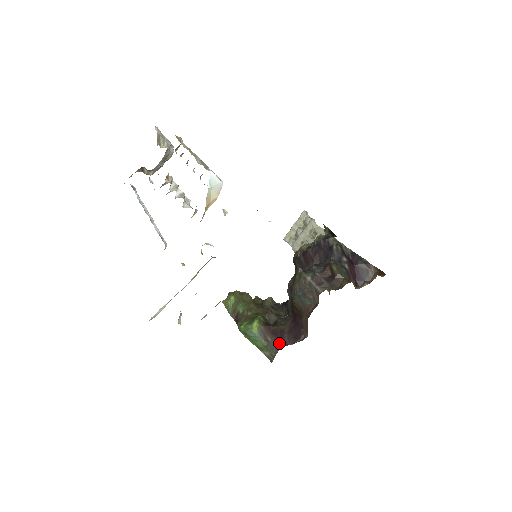
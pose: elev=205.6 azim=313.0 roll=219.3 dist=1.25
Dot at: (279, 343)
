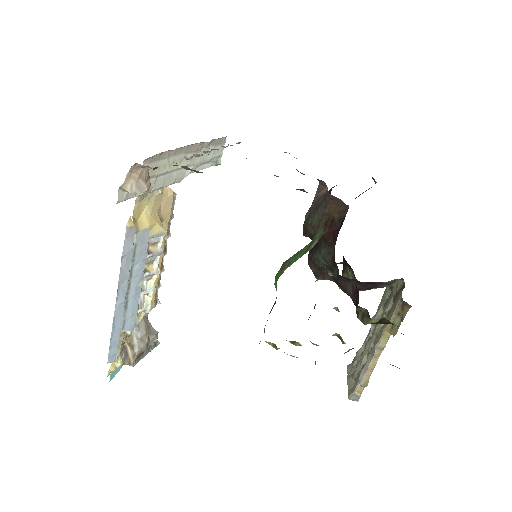
Dot at: occluded
